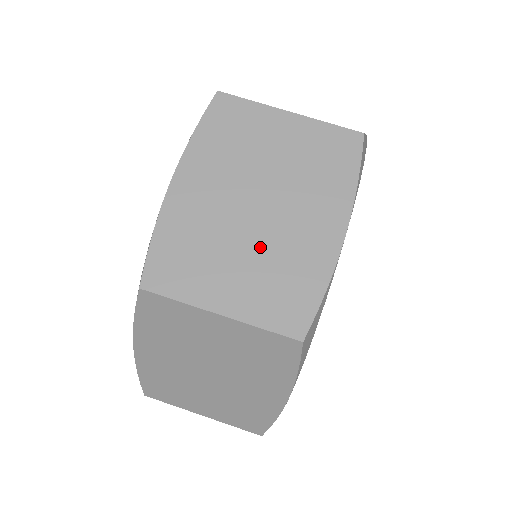
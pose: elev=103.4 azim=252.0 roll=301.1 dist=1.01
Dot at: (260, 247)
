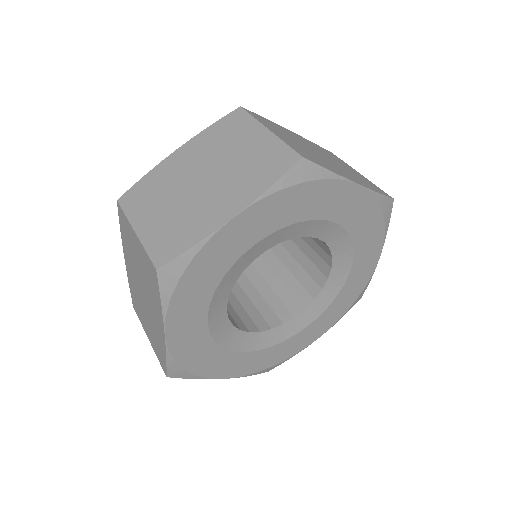
Dot at: (310, 151)
